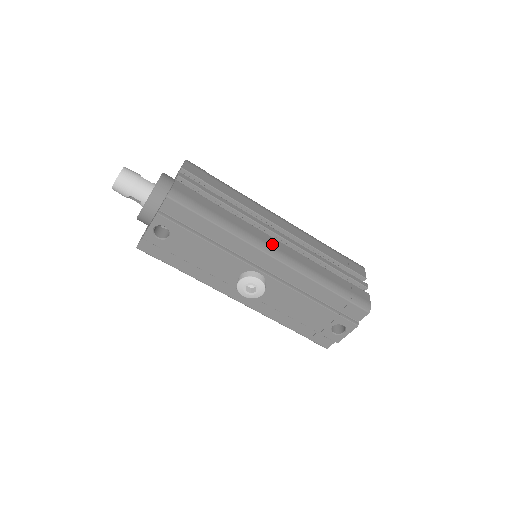
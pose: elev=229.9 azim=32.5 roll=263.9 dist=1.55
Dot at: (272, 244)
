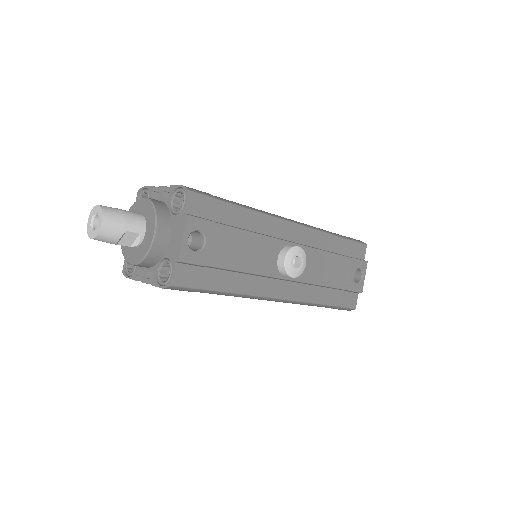
Dot at: occluded
